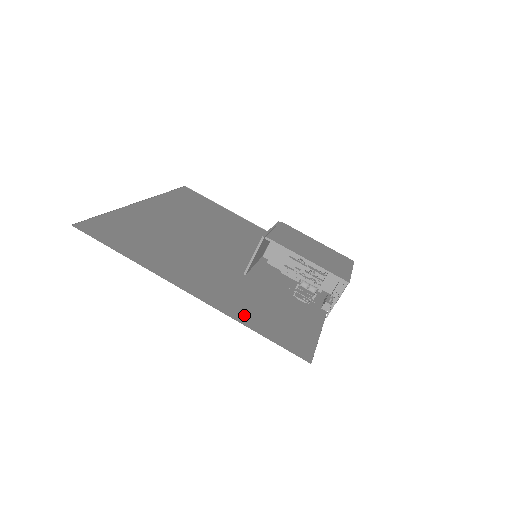
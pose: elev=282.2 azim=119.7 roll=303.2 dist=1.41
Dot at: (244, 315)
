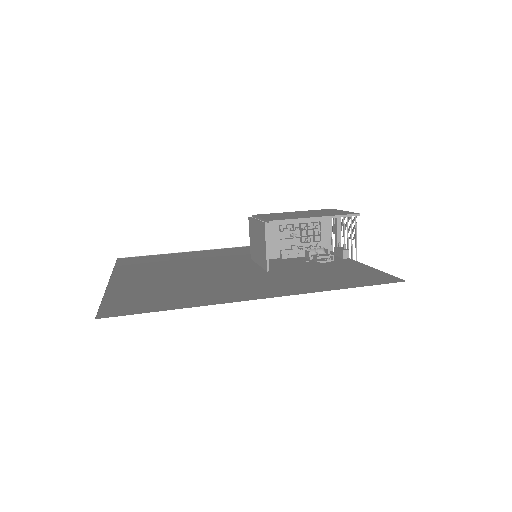
Dot at: (320, 286)
